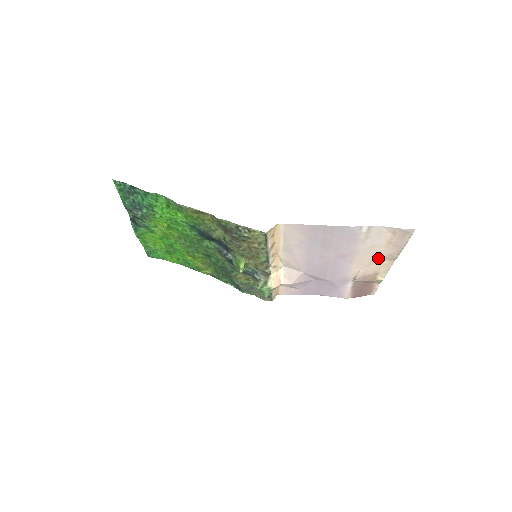
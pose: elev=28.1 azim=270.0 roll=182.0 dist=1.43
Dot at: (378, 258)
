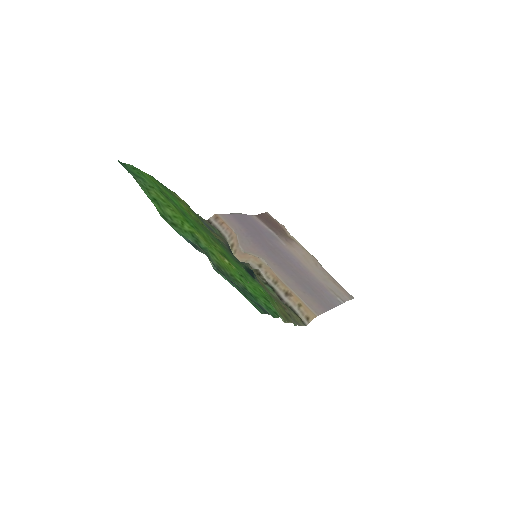
Dot at: (314, 265)
